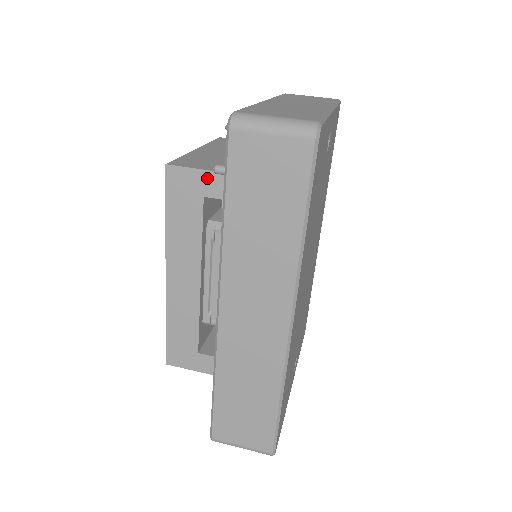
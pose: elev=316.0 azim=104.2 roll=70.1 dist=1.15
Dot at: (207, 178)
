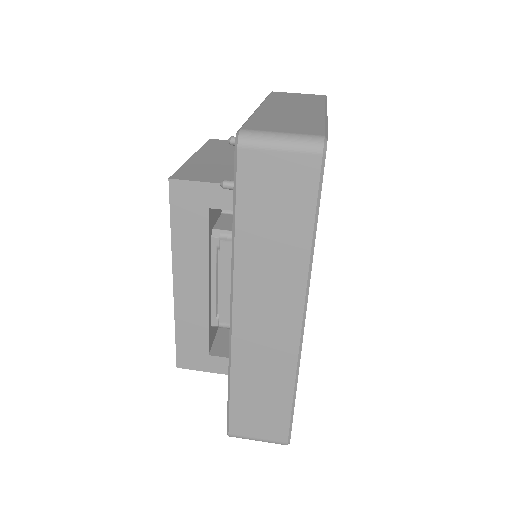
Dot at: (211, 190)
